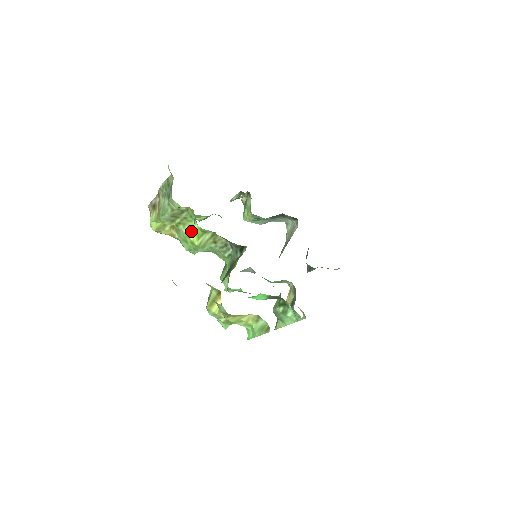
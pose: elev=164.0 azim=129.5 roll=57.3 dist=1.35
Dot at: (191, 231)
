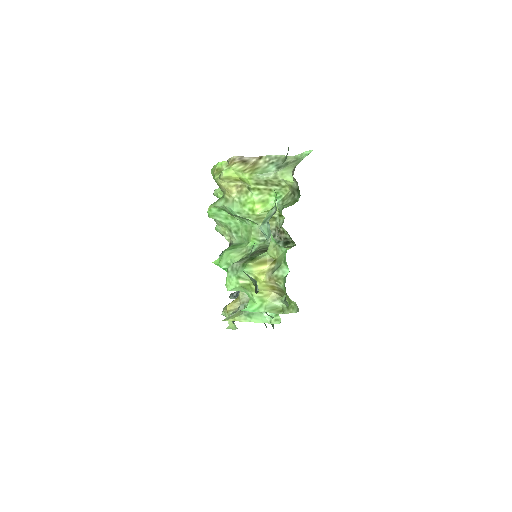
Dot at: (262, 202)
